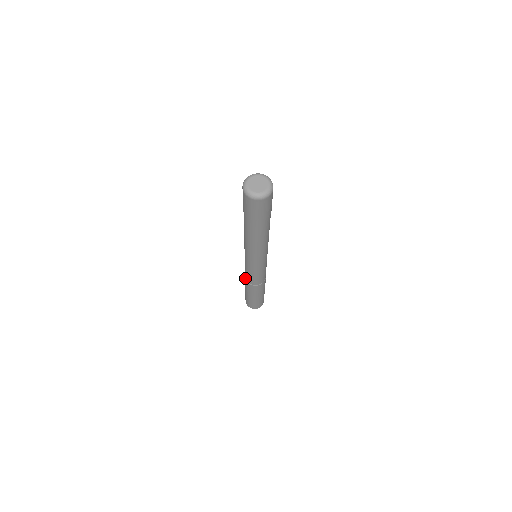
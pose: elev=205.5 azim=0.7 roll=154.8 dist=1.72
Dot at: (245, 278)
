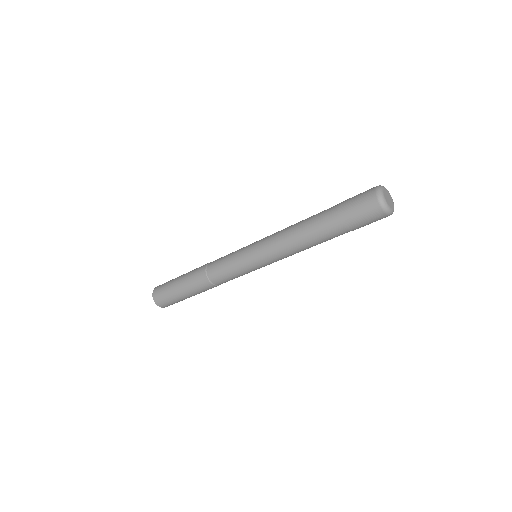
Dot at: (207, 265)
